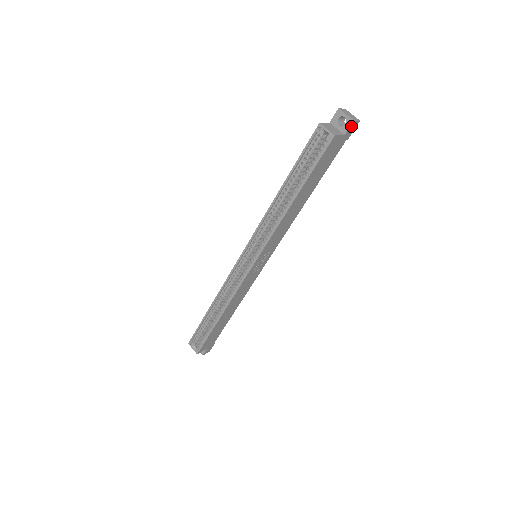
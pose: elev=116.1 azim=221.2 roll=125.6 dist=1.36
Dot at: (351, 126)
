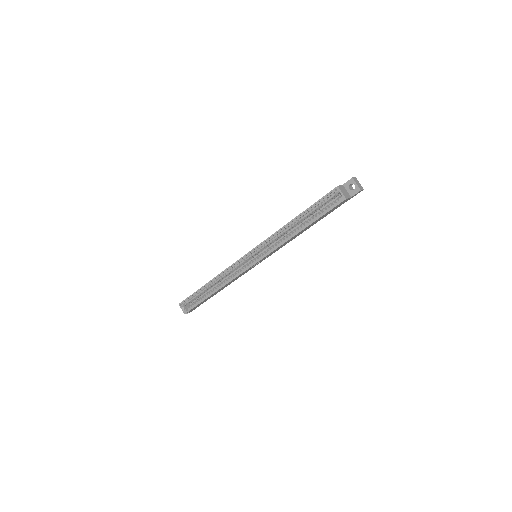
Dot at: (357, 193)
